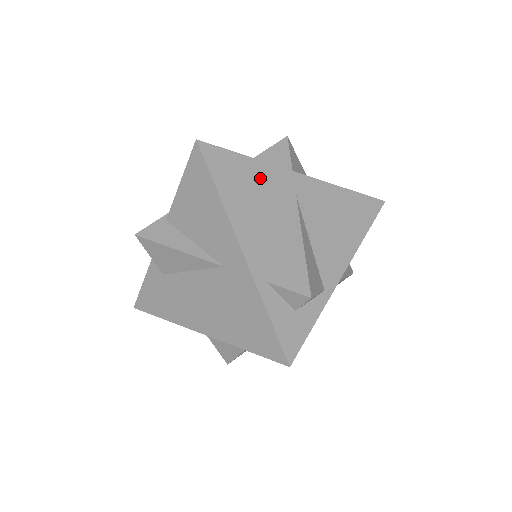
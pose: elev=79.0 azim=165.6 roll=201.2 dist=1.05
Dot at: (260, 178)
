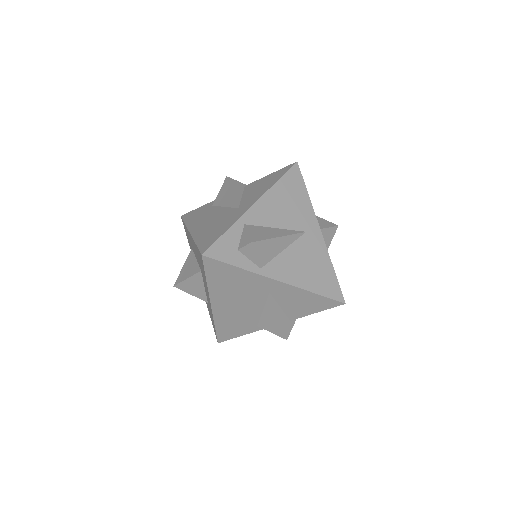
Dot at: (301, 205)
